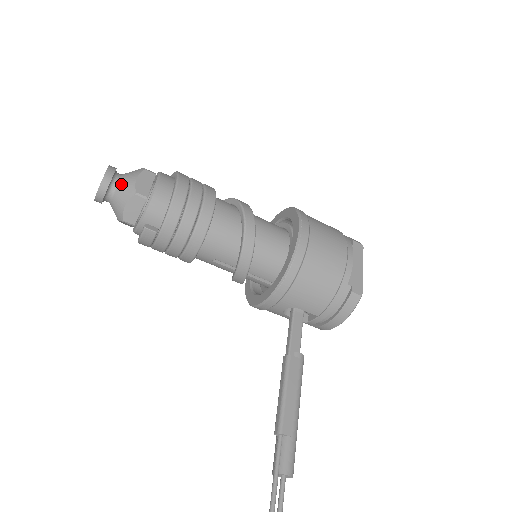
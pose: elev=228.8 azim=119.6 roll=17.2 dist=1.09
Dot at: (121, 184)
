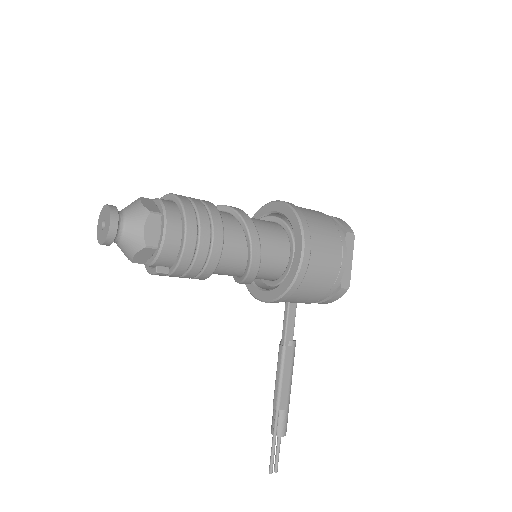
Dot at: (127, 232)
